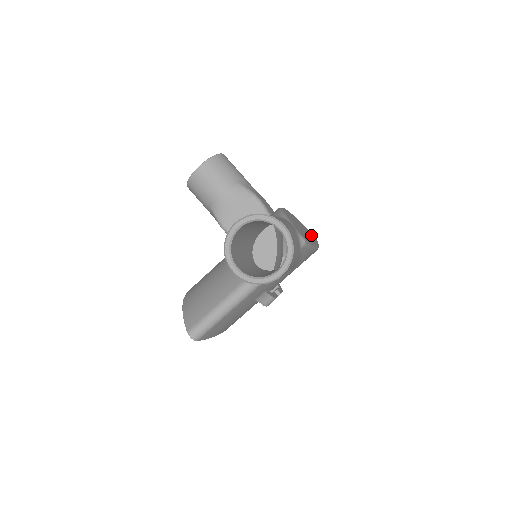
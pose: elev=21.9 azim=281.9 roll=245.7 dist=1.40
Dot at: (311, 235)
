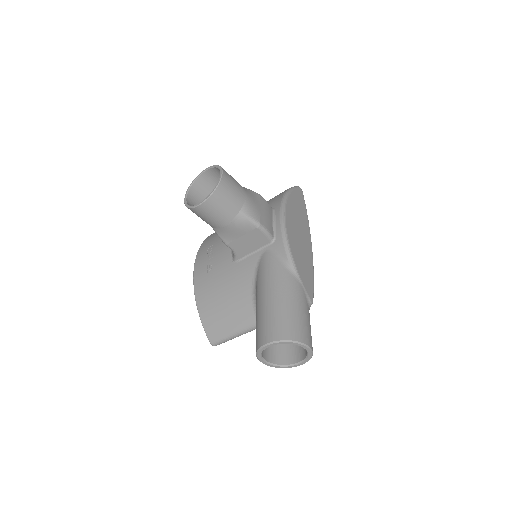
Dot at: (303, 214)
